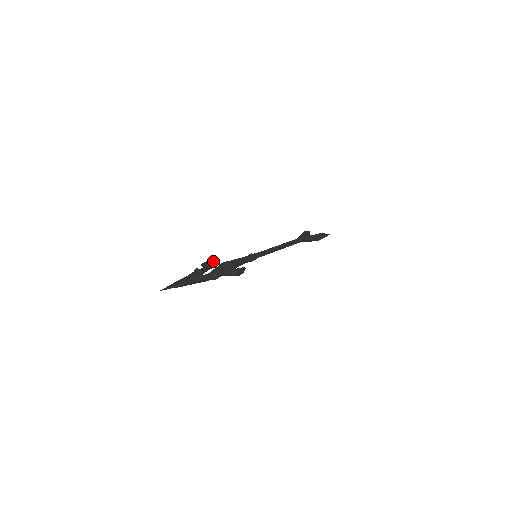
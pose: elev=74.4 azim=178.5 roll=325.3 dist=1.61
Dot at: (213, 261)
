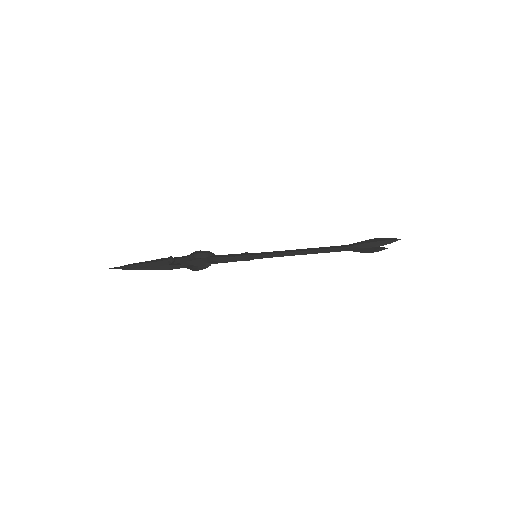
Dot at: occluded
